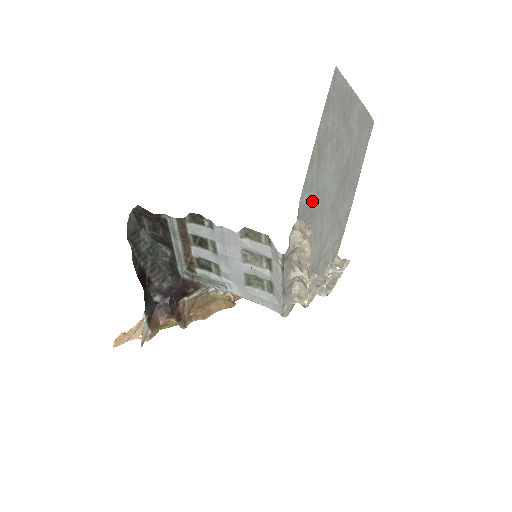
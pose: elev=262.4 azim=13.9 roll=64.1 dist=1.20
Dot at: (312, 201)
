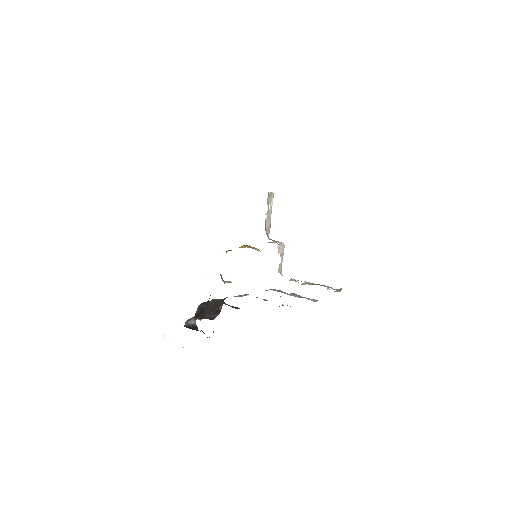
Dot at: occluded
